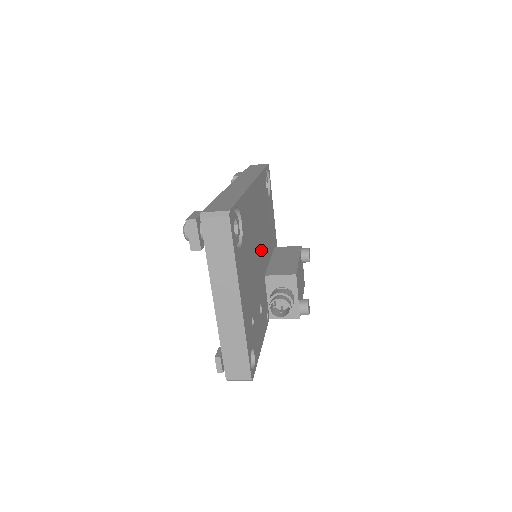
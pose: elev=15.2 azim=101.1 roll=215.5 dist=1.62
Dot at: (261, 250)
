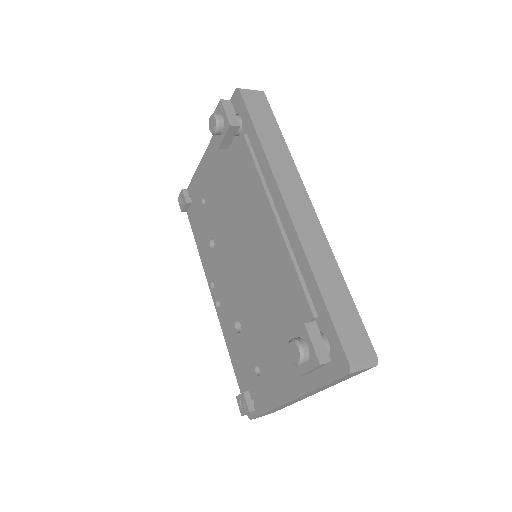
Dot at: occluded
